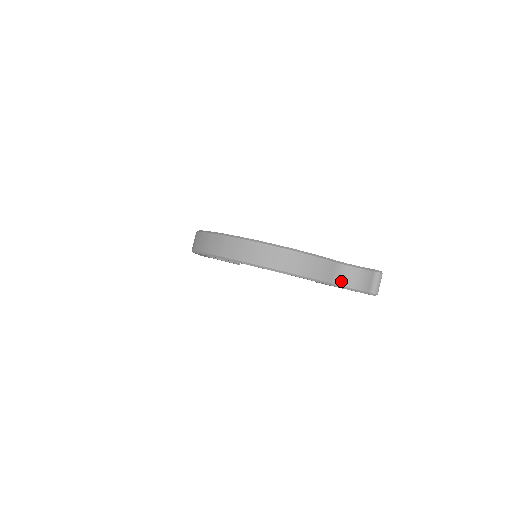
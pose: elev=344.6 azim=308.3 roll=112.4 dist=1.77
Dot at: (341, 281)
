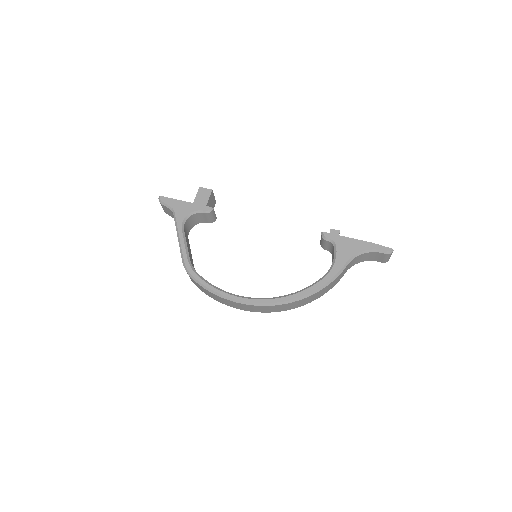
Dot at: (354, 264)
